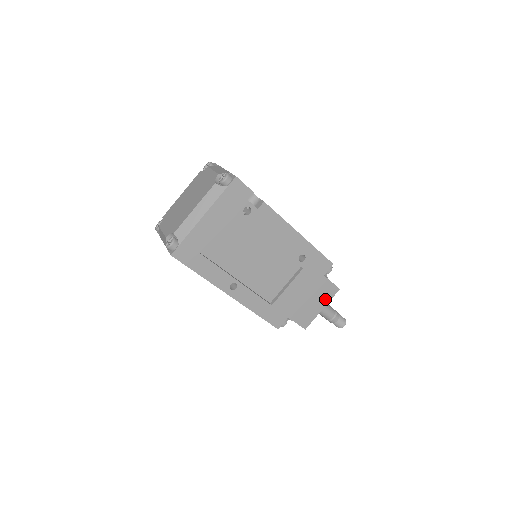
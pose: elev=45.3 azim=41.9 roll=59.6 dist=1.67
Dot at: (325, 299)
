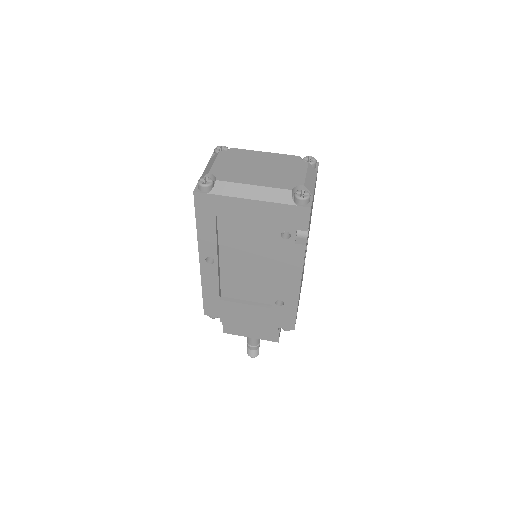
Dot at: (261, 335)
